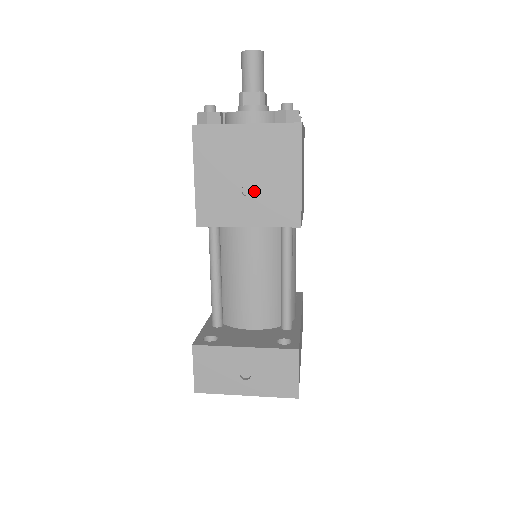
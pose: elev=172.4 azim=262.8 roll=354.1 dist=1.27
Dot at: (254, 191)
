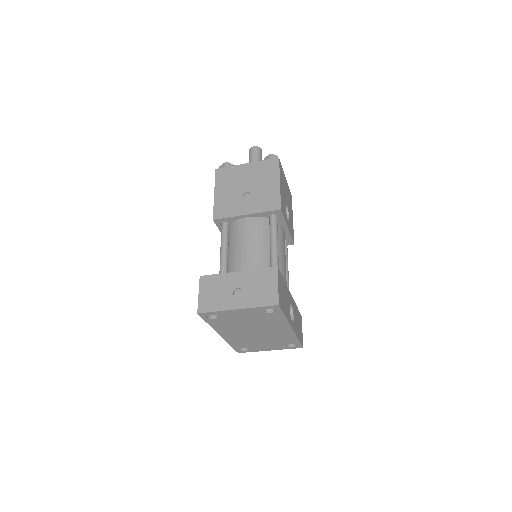
Dot at: (251, 195)
